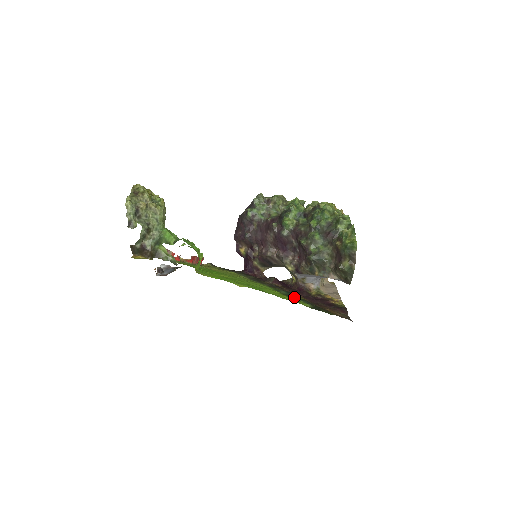
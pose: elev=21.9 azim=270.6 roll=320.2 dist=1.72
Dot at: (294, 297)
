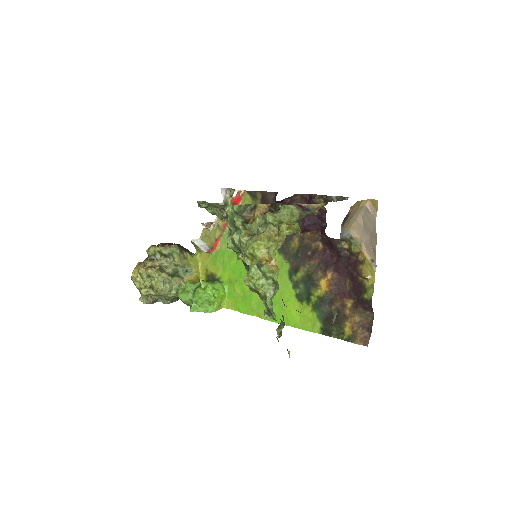
Dot at: (310, 302)
